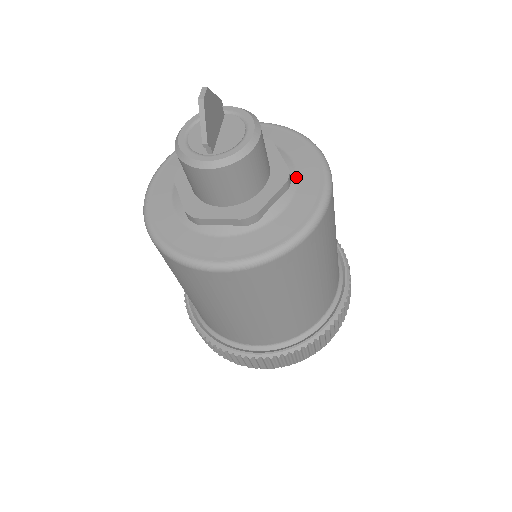
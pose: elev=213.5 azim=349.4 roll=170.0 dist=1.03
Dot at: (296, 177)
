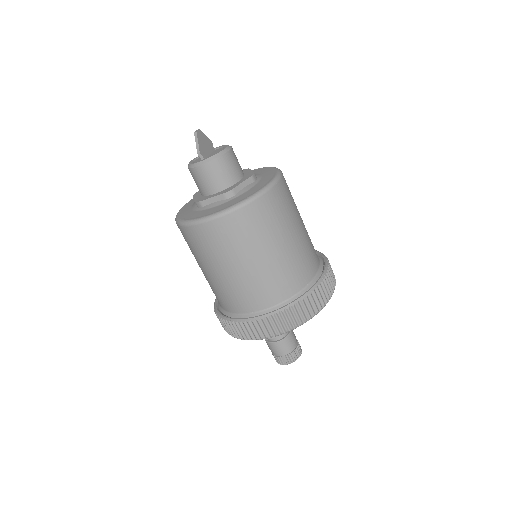
Dot at: (260, 178)
